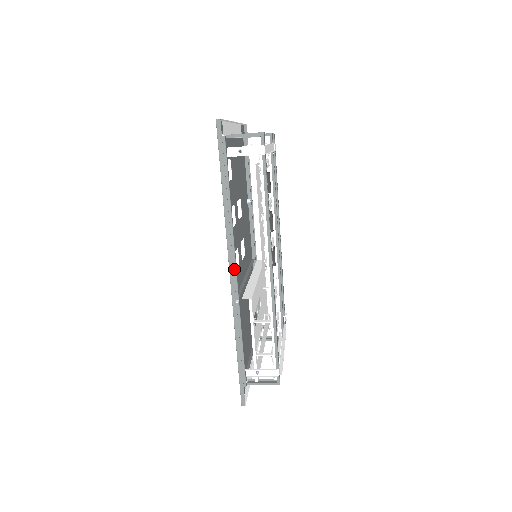
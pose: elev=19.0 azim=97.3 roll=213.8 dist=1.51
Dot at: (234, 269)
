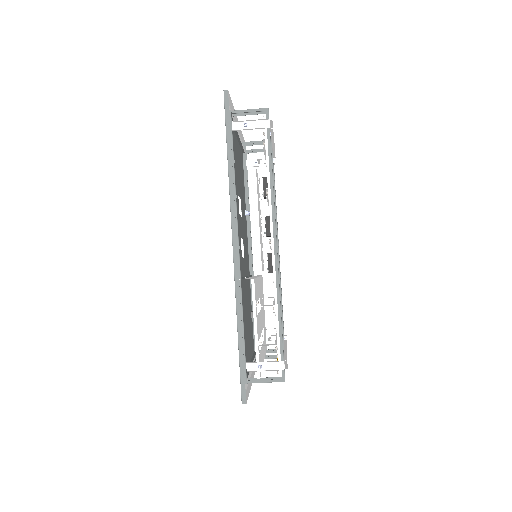
Dot at: occluded
